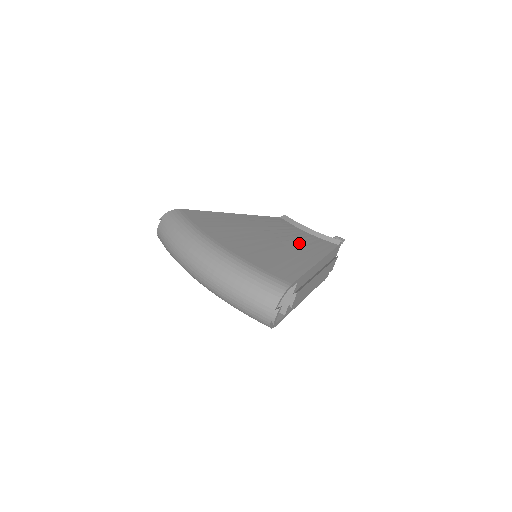
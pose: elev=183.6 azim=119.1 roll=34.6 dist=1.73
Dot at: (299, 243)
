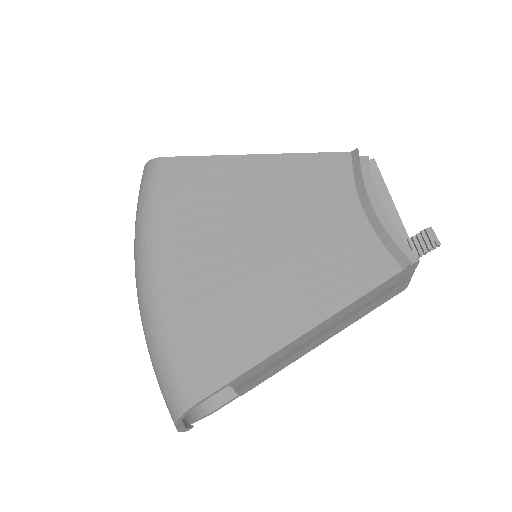
Dot at: (313, 260)
